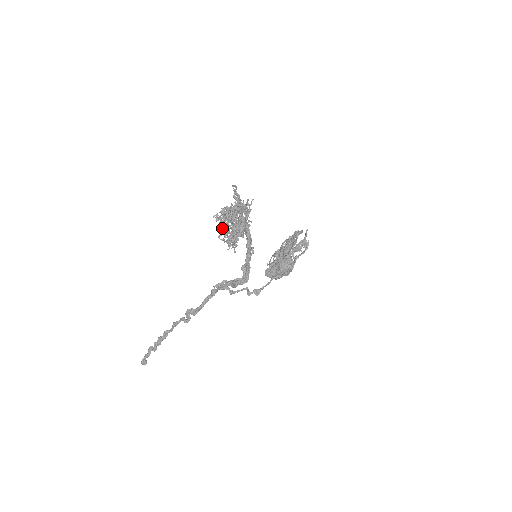
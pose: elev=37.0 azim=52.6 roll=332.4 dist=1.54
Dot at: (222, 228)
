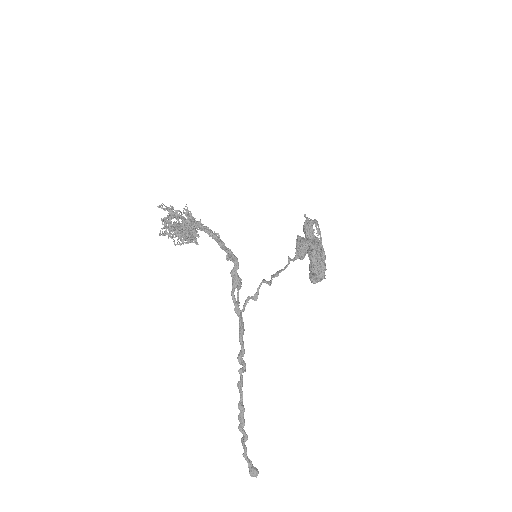
Dot at: (168, 234)
